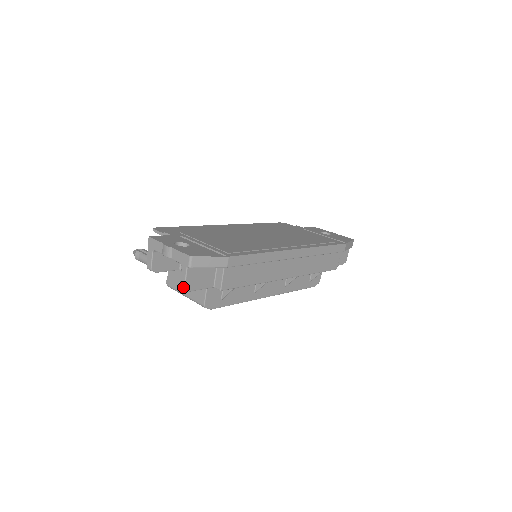
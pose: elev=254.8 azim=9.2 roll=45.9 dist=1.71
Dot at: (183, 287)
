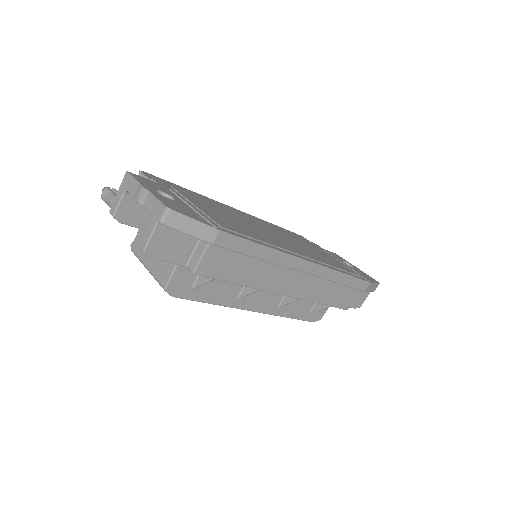
Dot at: (143, 248)
